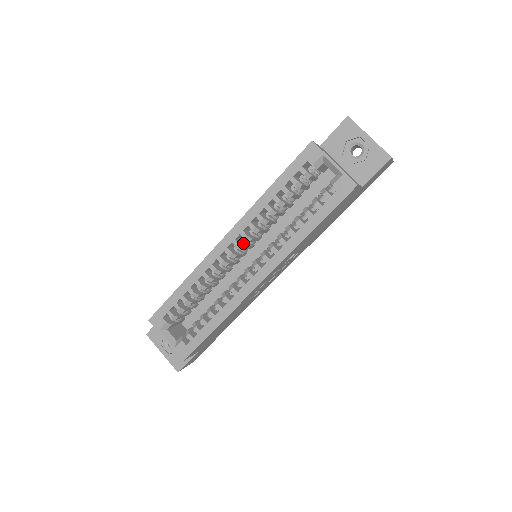
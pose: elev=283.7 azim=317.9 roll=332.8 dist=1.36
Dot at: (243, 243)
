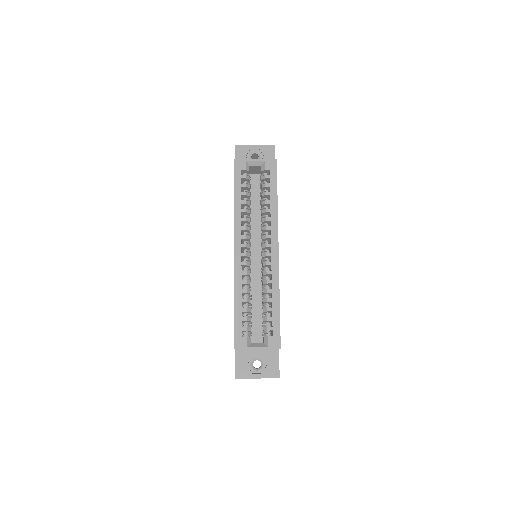
Dot at: occluded
